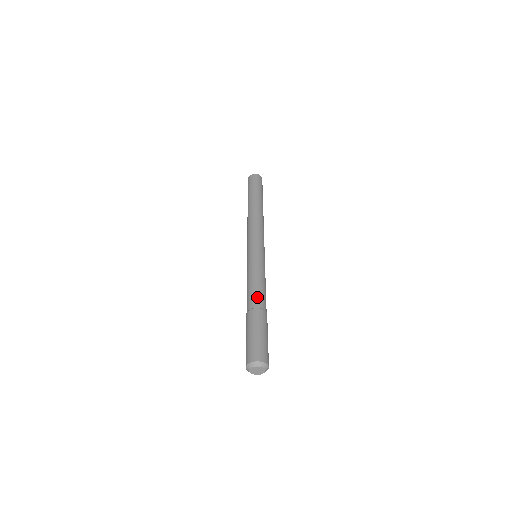
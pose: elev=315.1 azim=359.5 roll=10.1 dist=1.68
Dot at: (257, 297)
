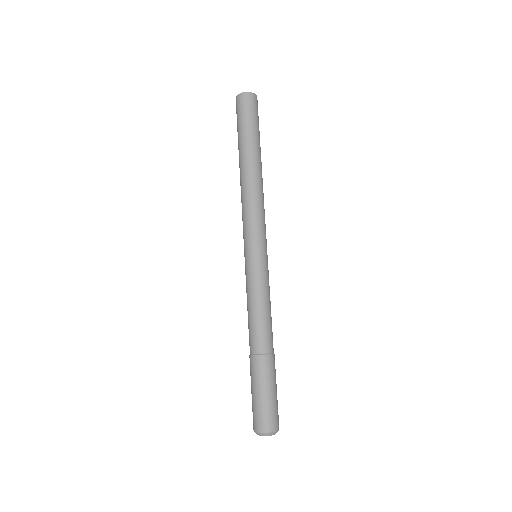
Dot at: (251, 338)
